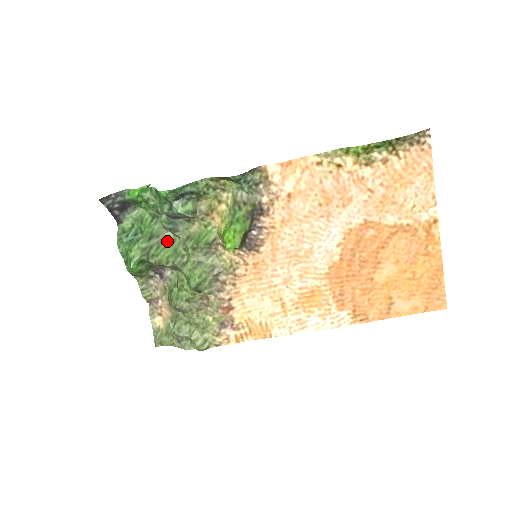
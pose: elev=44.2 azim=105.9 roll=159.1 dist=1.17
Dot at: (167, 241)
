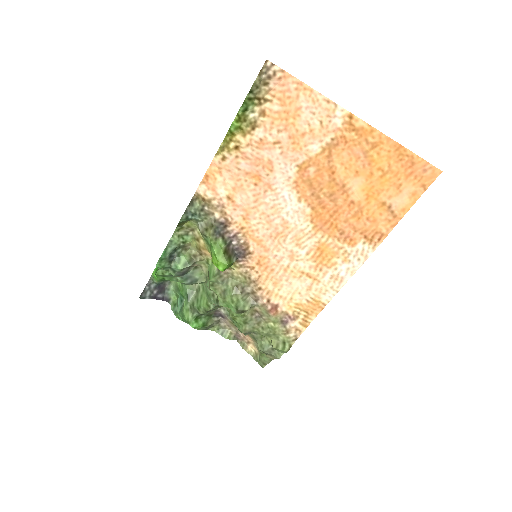
Dot at: (200, 291)
